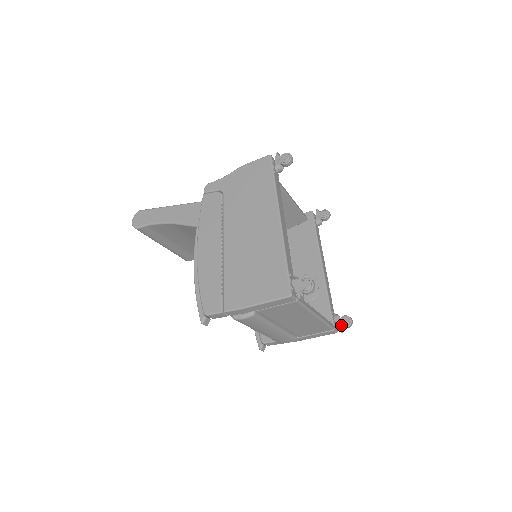
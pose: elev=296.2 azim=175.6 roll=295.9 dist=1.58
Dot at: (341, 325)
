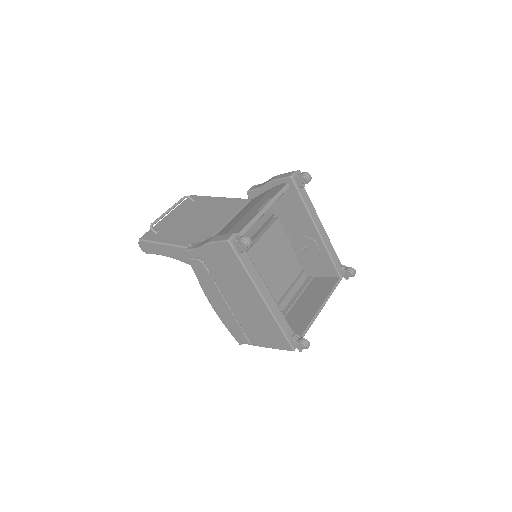
Dot at: (346, 277)
